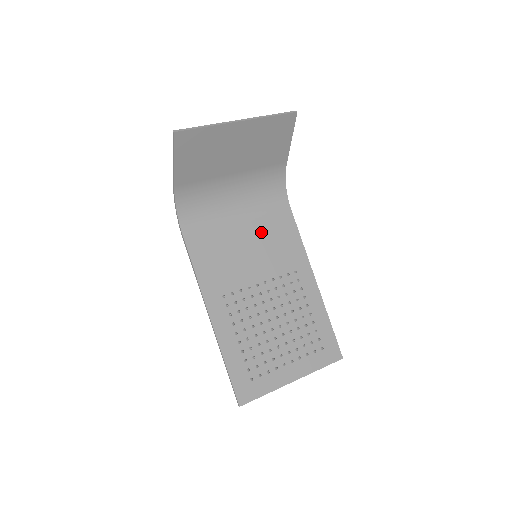
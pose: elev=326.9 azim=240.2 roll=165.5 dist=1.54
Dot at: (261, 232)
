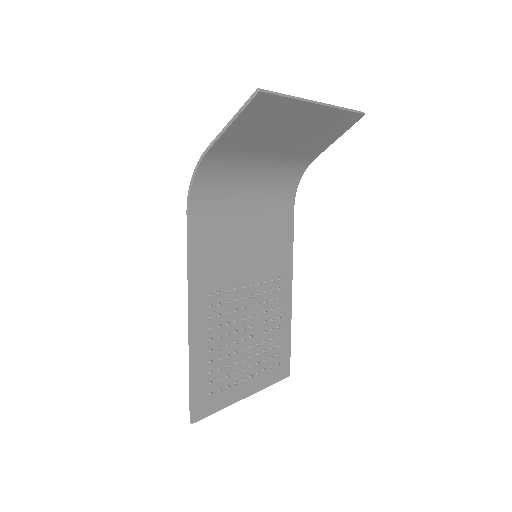
Dot at: (263, 226)
